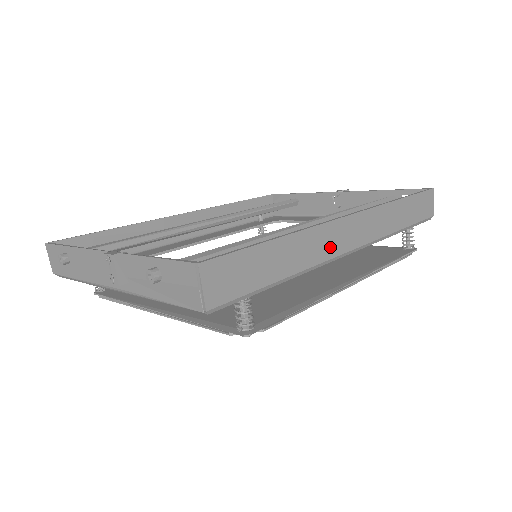
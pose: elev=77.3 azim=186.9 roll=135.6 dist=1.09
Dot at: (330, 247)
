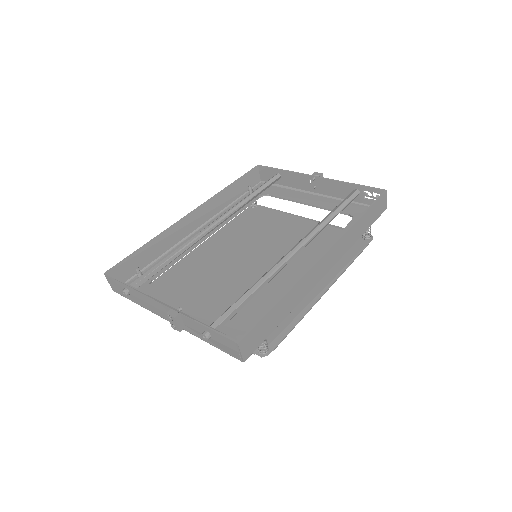
Dot at: (312, 282)
